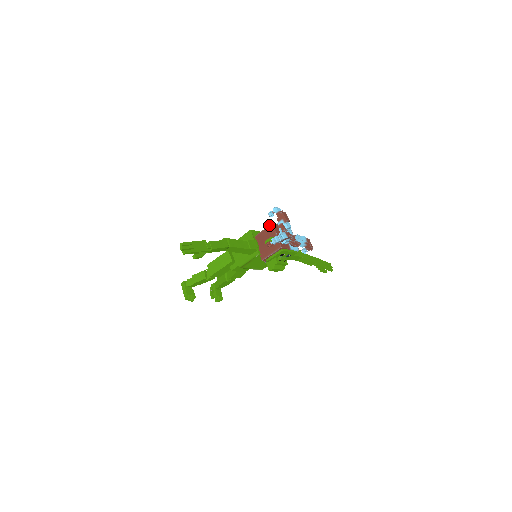
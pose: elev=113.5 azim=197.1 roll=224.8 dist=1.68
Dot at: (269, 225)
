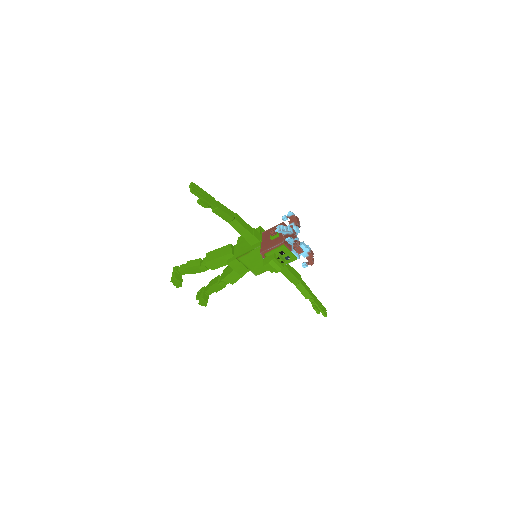
Dot at: occluded
